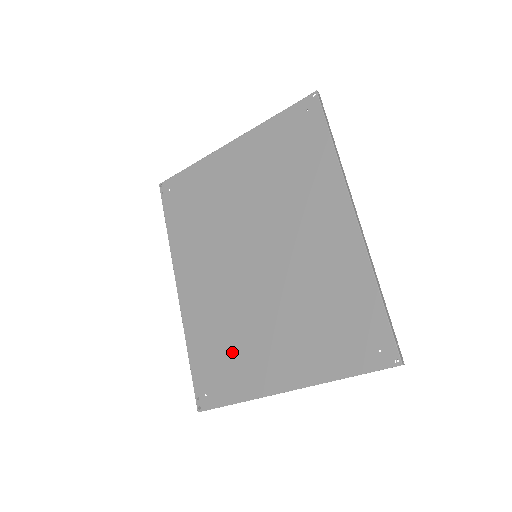
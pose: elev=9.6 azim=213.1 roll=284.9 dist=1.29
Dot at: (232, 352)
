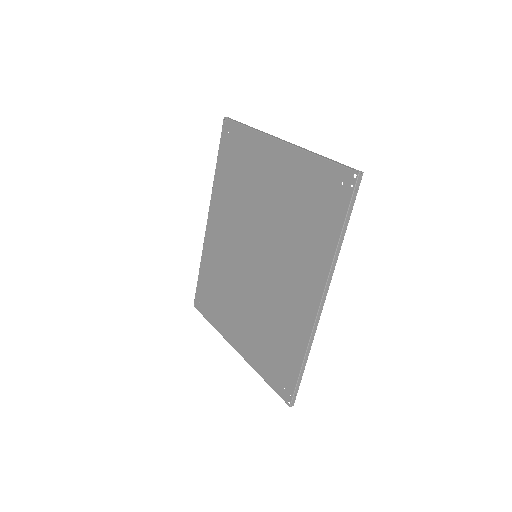
Dot at: (220, 297)
